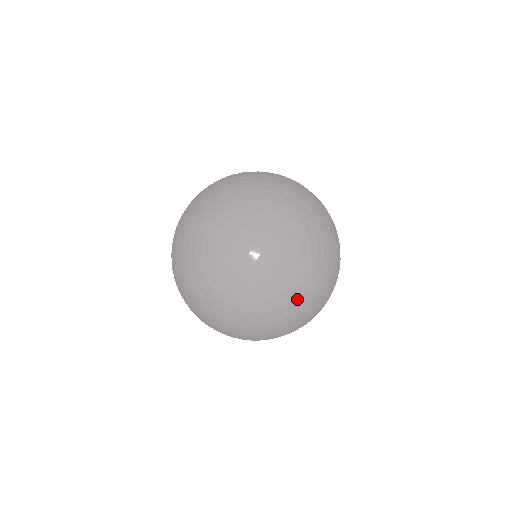
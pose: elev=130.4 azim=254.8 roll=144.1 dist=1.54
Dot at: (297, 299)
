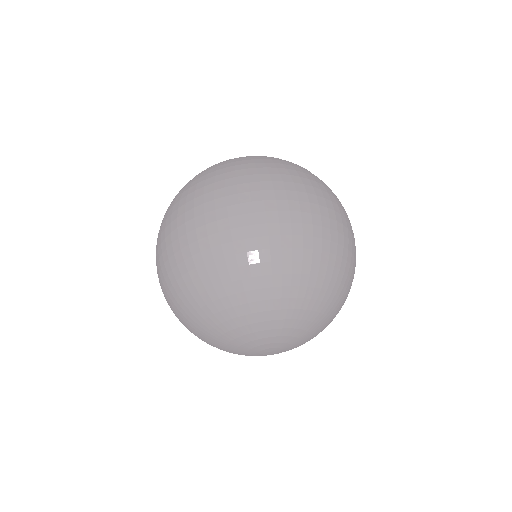
Dot at: occluded
